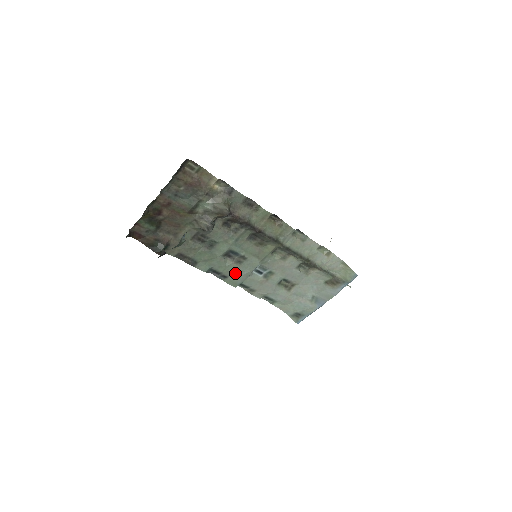
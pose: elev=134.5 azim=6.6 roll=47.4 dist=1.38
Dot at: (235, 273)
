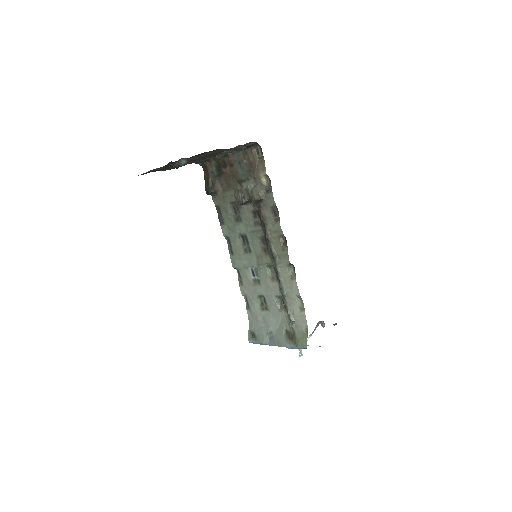
Dot at: (239, 256)
